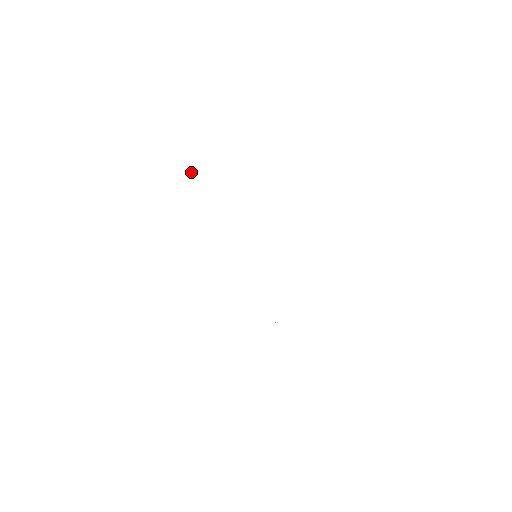
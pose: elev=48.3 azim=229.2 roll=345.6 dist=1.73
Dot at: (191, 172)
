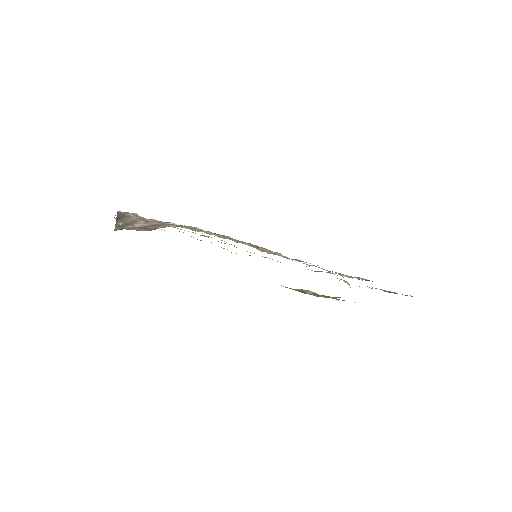
Dot at: (120, 223)
